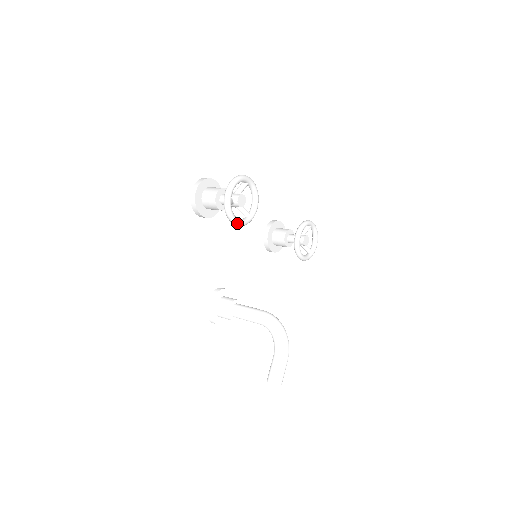
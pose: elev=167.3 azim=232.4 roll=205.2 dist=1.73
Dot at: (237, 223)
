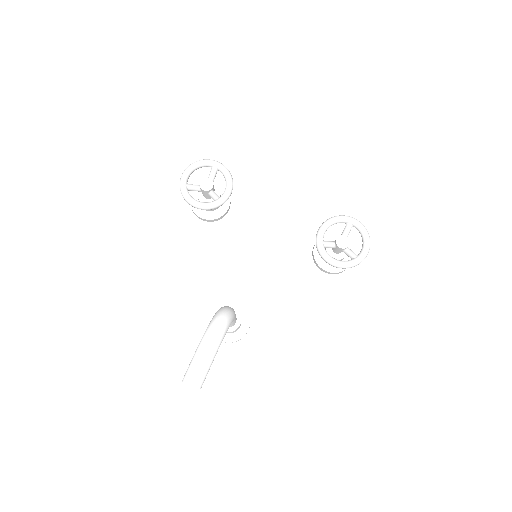
Dot at: (195, 205)
